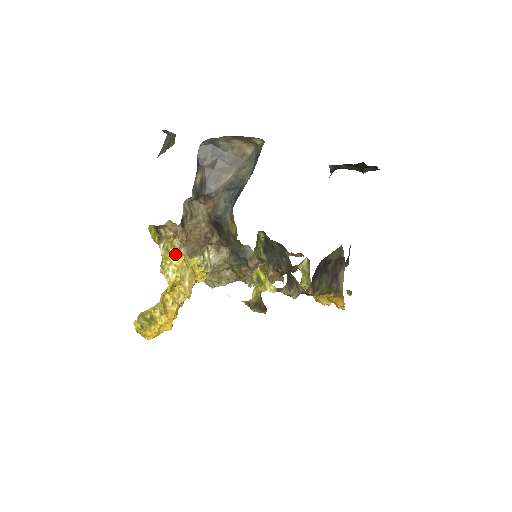
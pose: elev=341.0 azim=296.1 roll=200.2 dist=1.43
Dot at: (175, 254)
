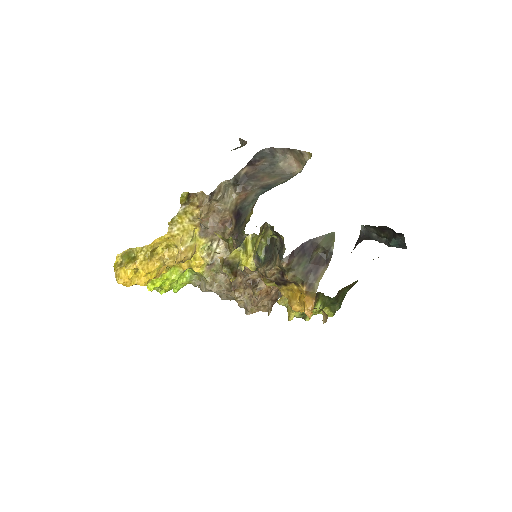
Dot at: (189, 220)
